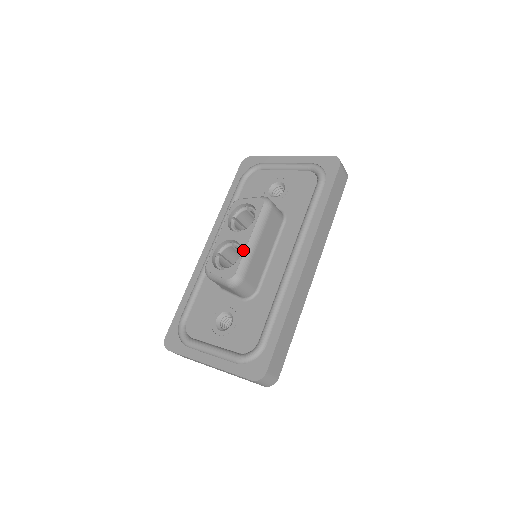
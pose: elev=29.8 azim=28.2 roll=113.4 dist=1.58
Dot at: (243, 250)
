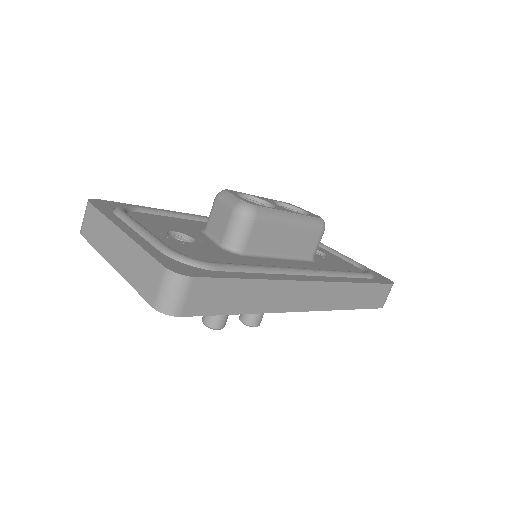
Dot at: (278, 209)
